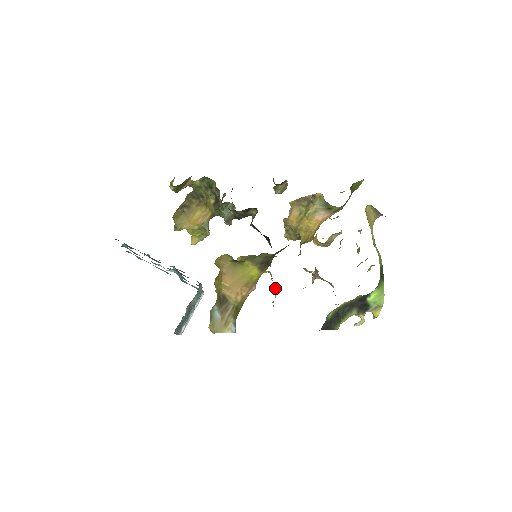
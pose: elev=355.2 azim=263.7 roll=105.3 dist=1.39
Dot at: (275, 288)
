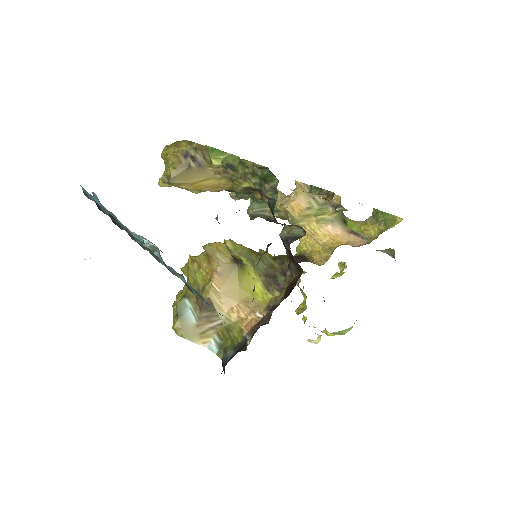
Dot at: occluded
